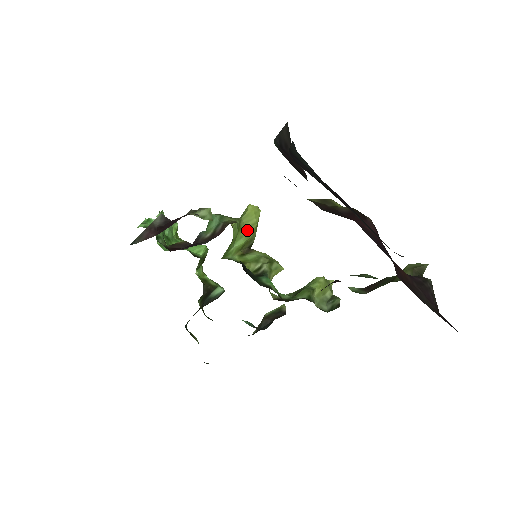
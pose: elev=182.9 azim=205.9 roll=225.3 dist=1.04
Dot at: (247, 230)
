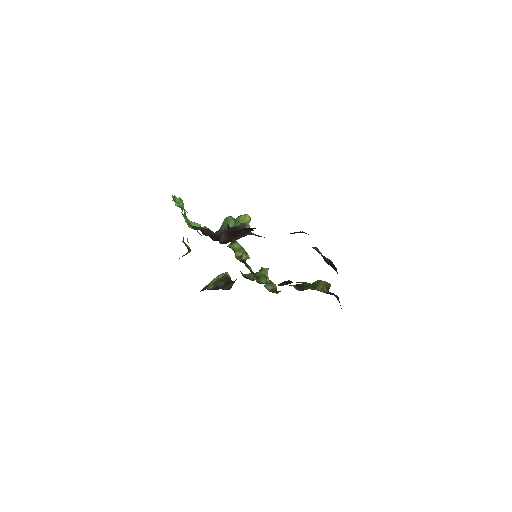
Dot at: occluded
